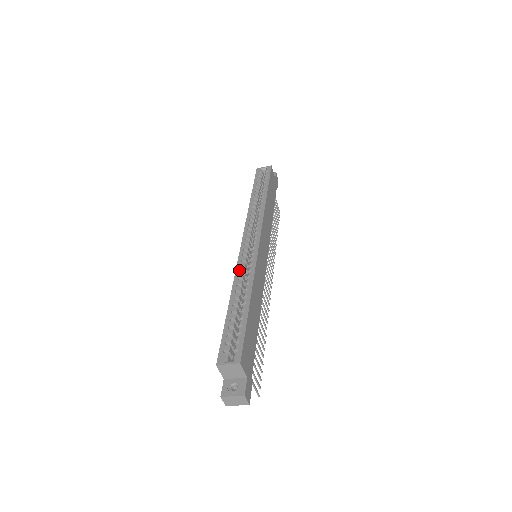
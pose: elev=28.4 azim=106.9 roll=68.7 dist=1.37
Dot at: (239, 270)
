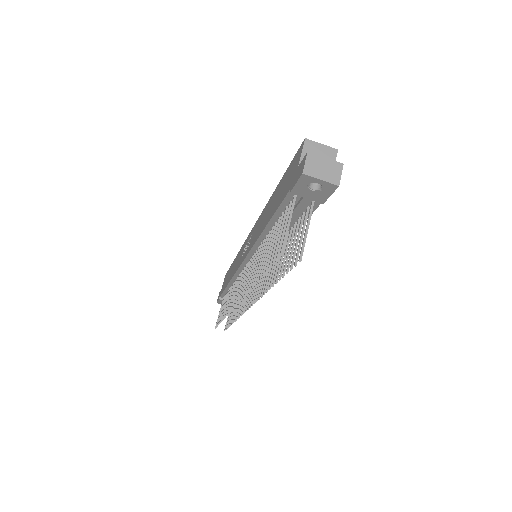
Dot at: occluded
